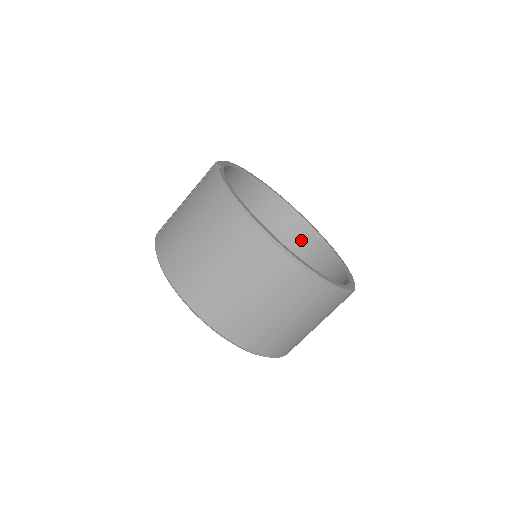
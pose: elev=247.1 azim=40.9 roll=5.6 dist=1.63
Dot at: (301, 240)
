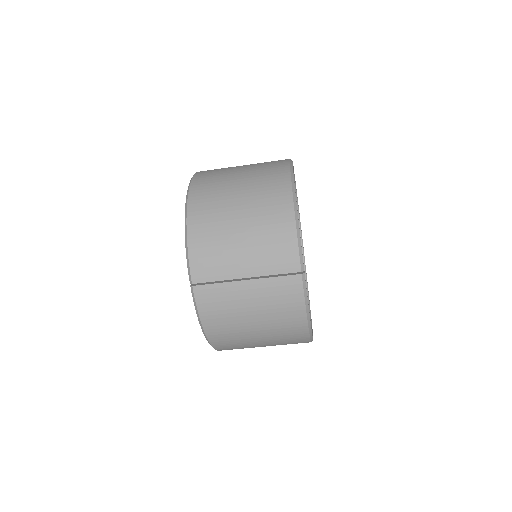
Dot at: occluded
